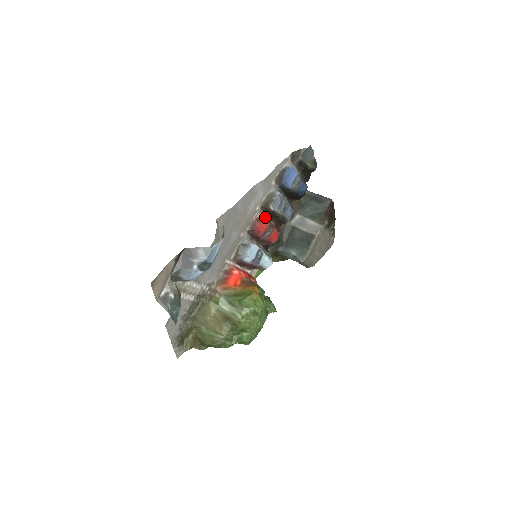
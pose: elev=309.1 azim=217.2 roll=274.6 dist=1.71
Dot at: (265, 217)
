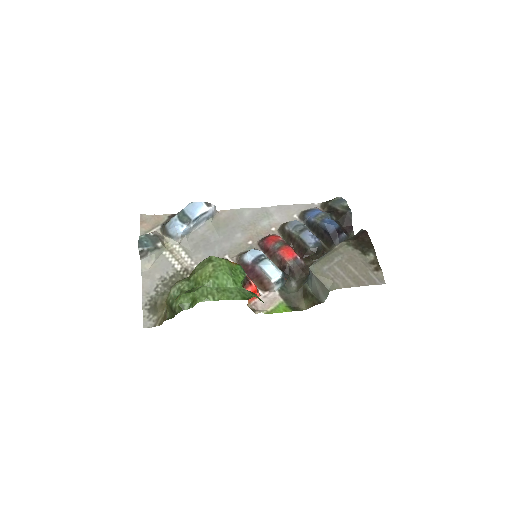
Dot at: occluded
